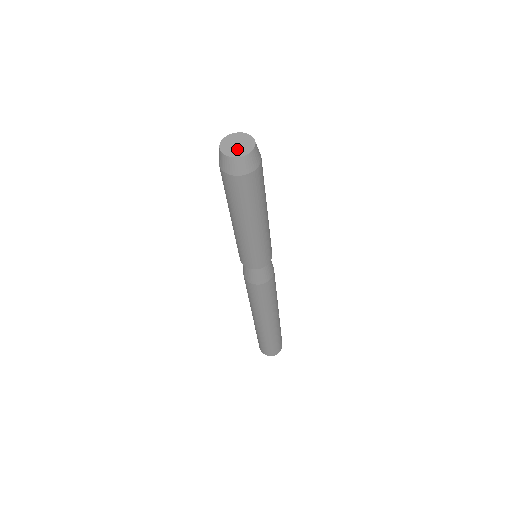
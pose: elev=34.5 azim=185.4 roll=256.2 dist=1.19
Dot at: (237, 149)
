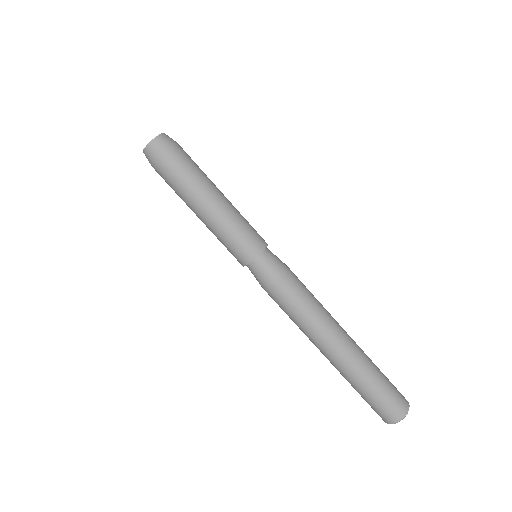
Dot at: occluded
